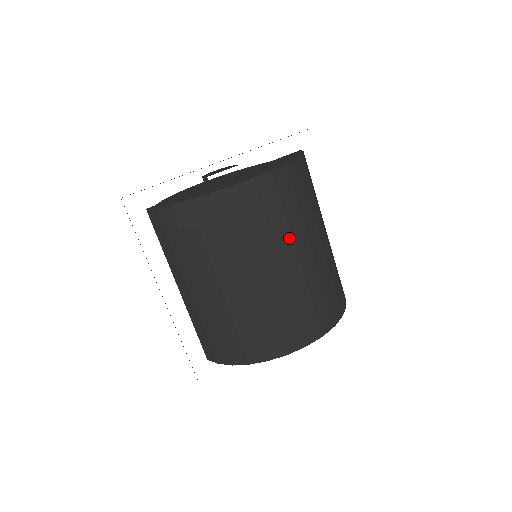
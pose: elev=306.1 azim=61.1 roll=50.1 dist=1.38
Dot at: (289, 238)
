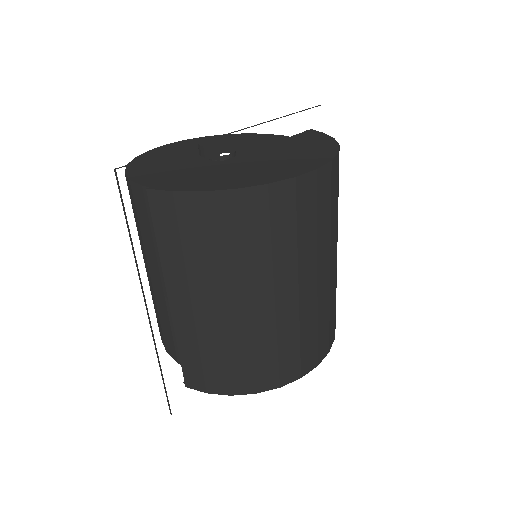
Dot at: (328, 244)
